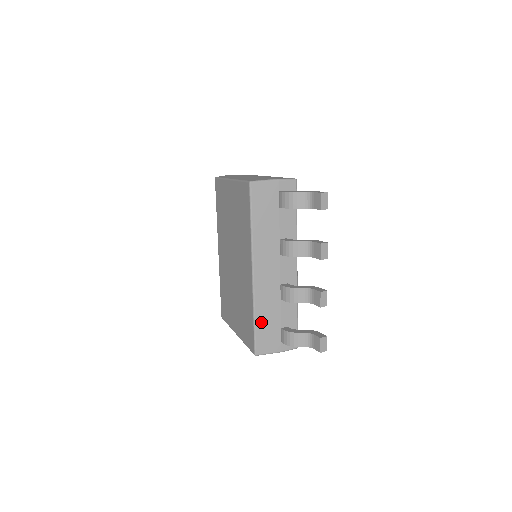
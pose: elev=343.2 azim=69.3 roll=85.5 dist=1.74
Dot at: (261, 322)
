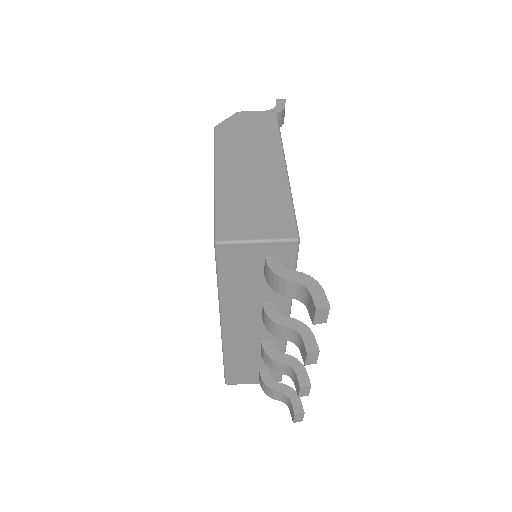
Dot at: (233, 364)
